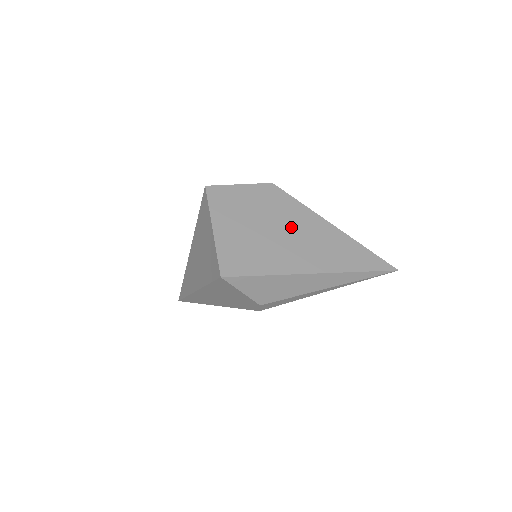
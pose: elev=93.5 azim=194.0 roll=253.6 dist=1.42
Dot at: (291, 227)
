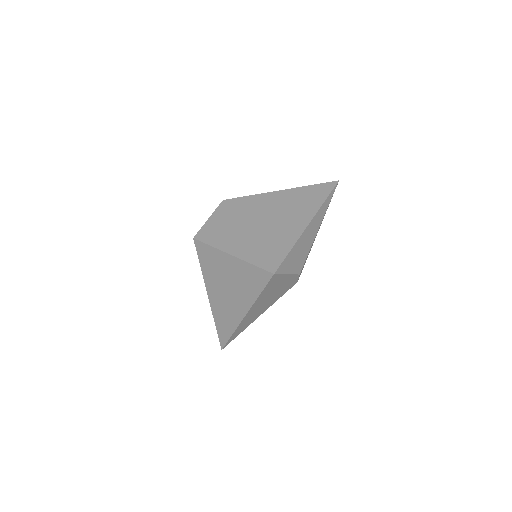
Dot at: (266, 212)
